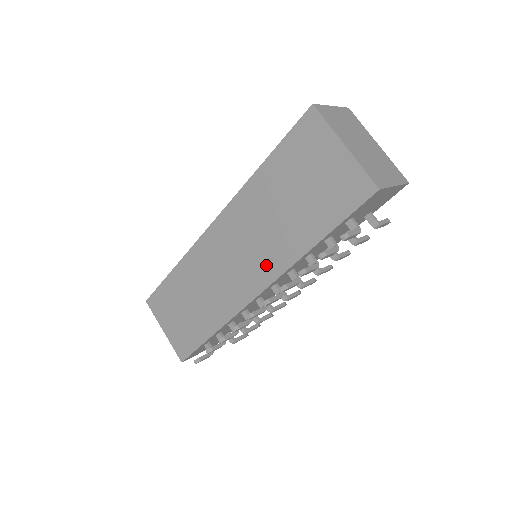
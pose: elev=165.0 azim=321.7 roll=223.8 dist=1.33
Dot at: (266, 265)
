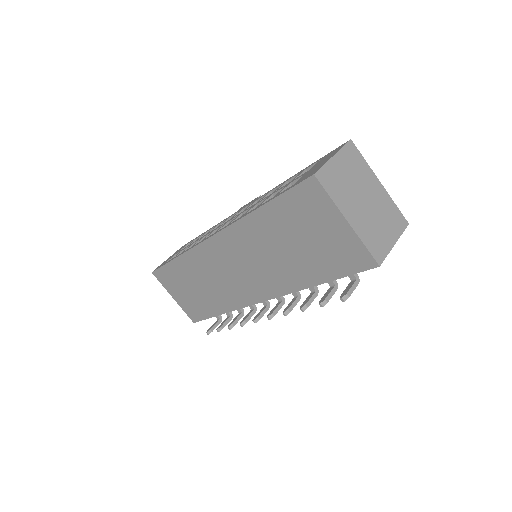
Dot at: (268, 284)
